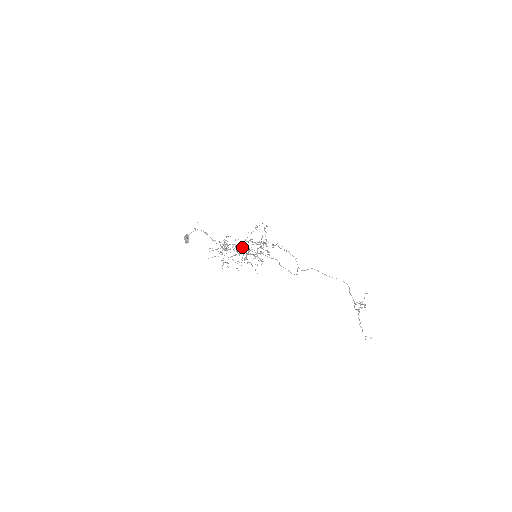
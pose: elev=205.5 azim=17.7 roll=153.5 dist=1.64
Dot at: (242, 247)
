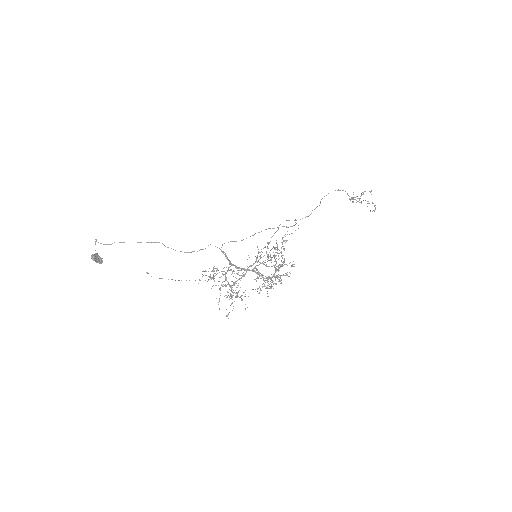
Dot at: (246, 270)
